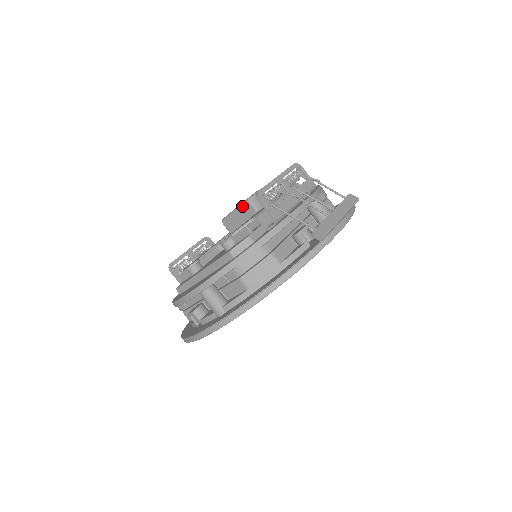
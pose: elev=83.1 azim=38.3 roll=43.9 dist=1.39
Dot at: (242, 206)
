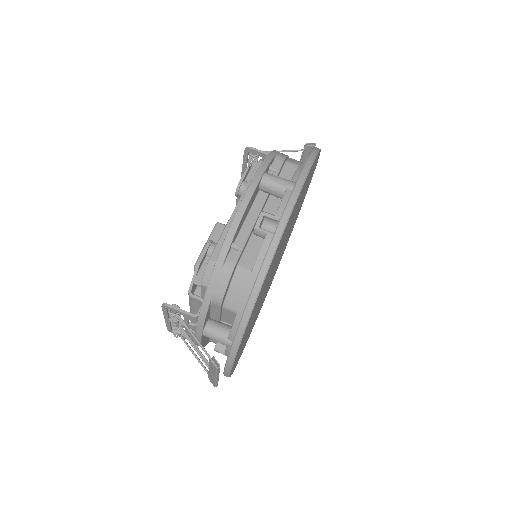
Dot at: (214, 232)
